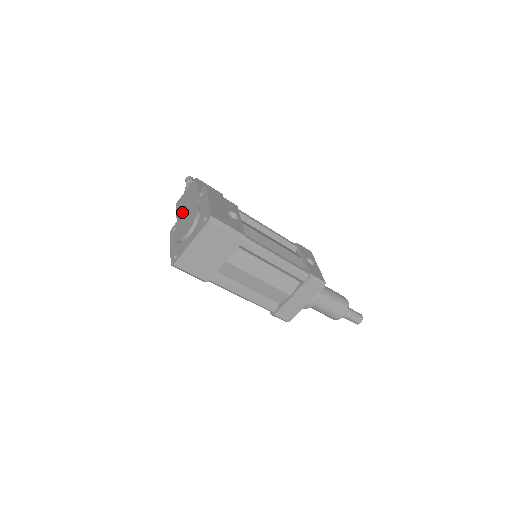
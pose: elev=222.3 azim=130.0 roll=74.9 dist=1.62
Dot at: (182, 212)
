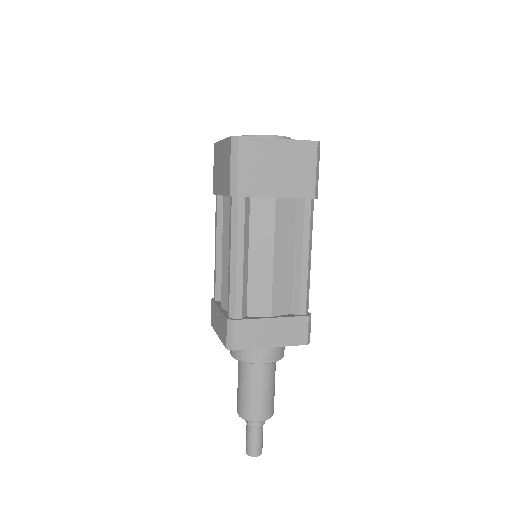
Dot at: occluded
